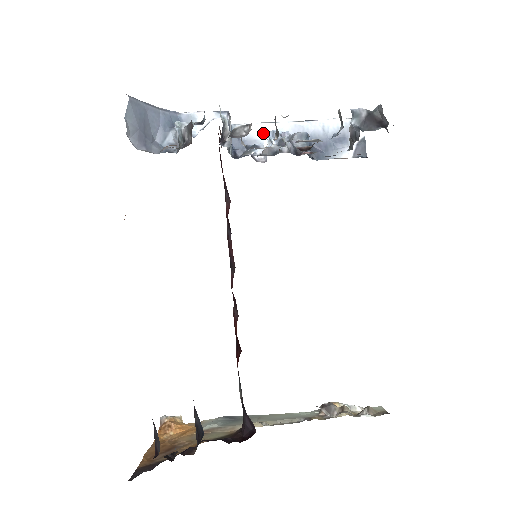
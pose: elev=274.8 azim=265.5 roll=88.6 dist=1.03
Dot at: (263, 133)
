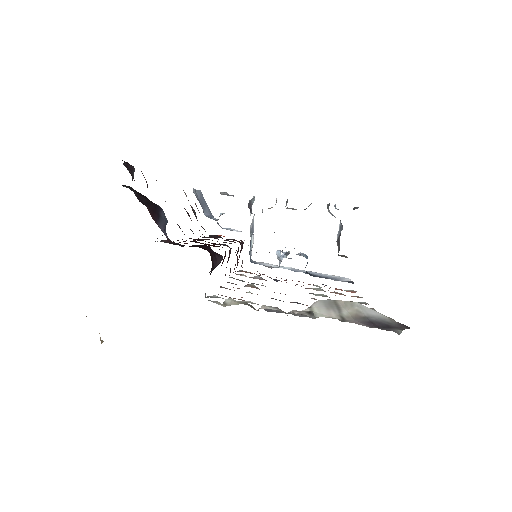
Dot at: occluded
